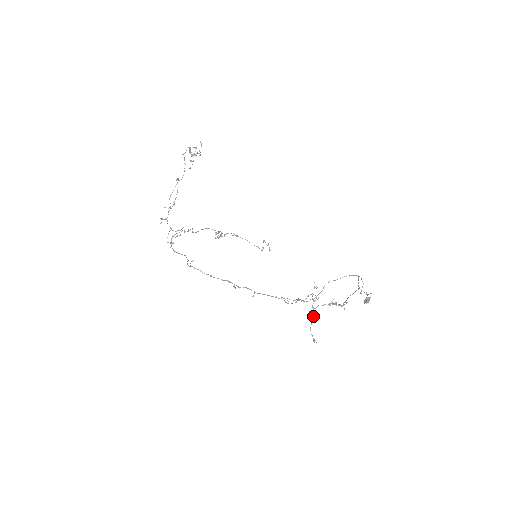
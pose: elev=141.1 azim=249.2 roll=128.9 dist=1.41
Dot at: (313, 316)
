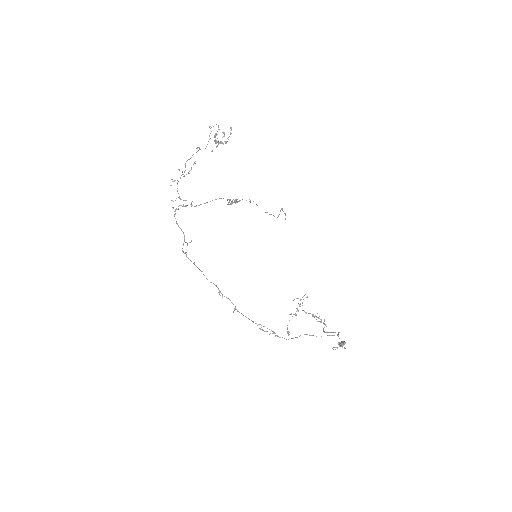
Dot at: (295, 315)
